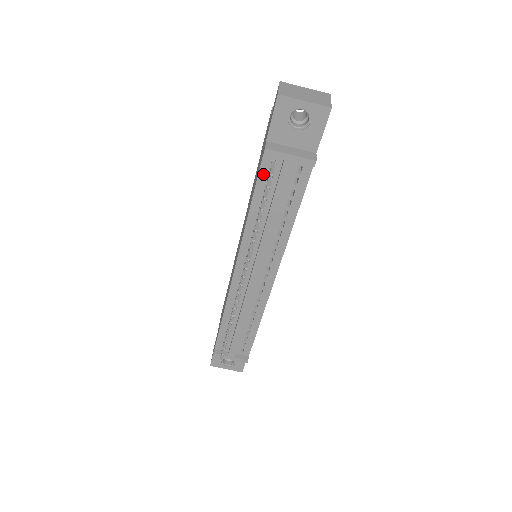
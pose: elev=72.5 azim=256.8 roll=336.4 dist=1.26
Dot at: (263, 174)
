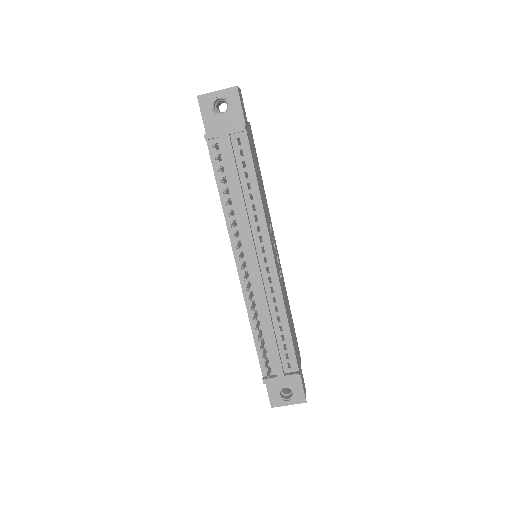
Dot at: (215, 160)
